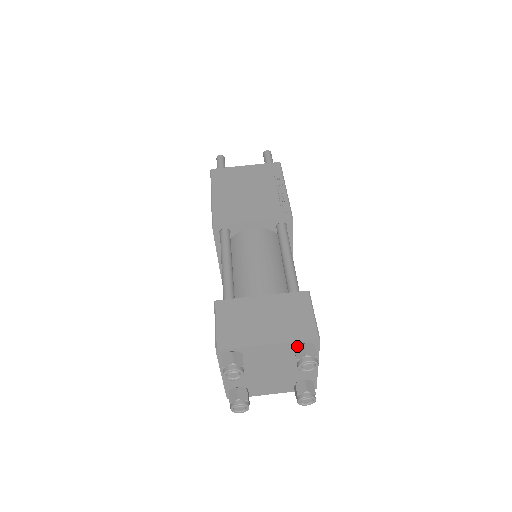
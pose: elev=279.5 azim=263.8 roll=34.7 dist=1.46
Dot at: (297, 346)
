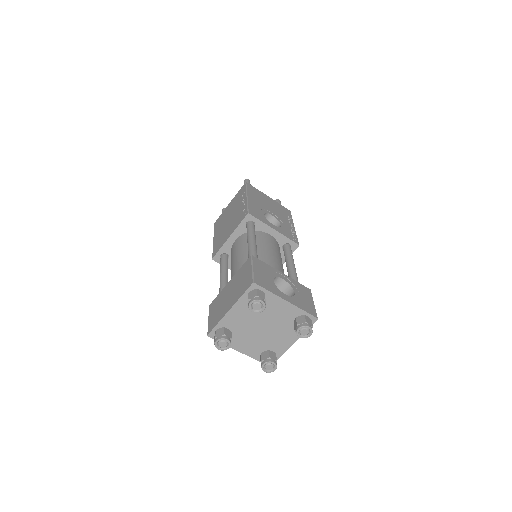
Dot at: (247, 298)
